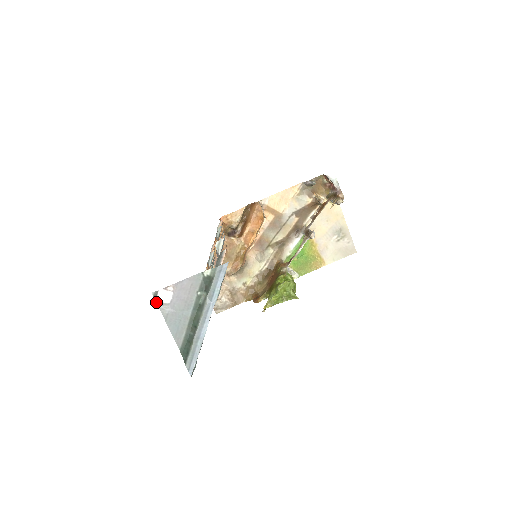
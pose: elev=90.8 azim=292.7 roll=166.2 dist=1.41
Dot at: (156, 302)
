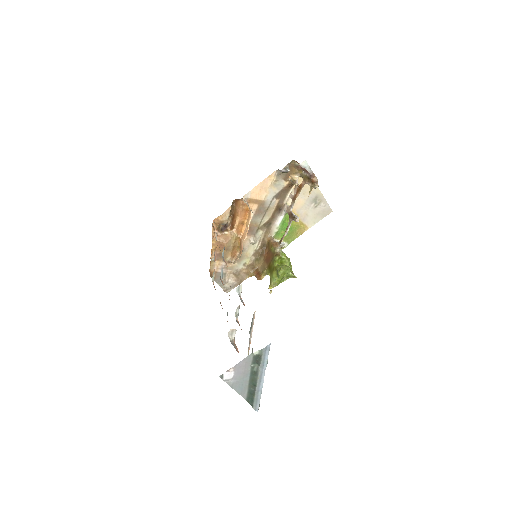
Dot at: (223, 380)
